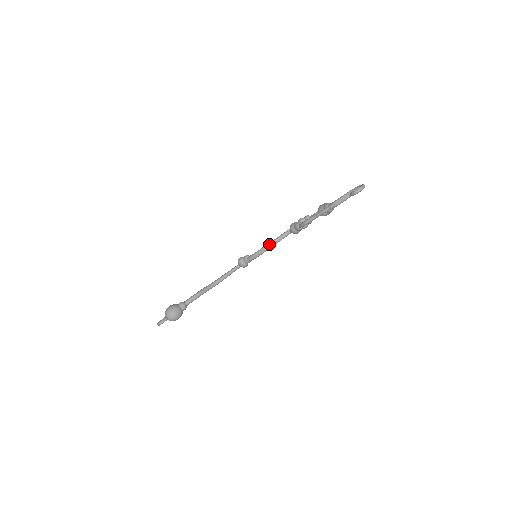
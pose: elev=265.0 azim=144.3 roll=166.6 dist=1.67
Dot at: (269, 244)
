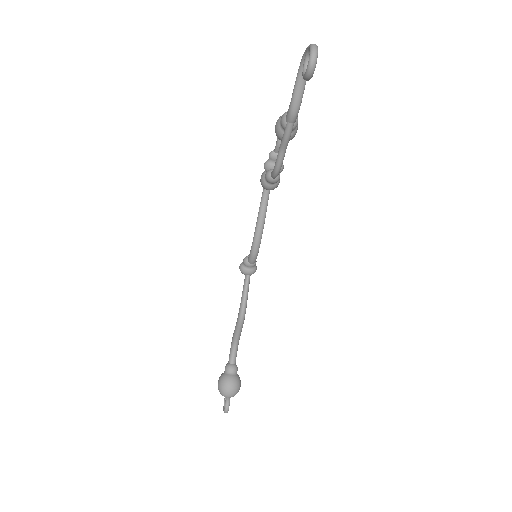
Dot at: (257, 227)
